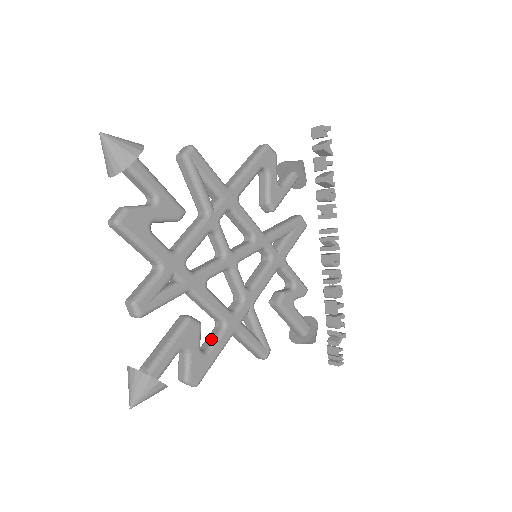
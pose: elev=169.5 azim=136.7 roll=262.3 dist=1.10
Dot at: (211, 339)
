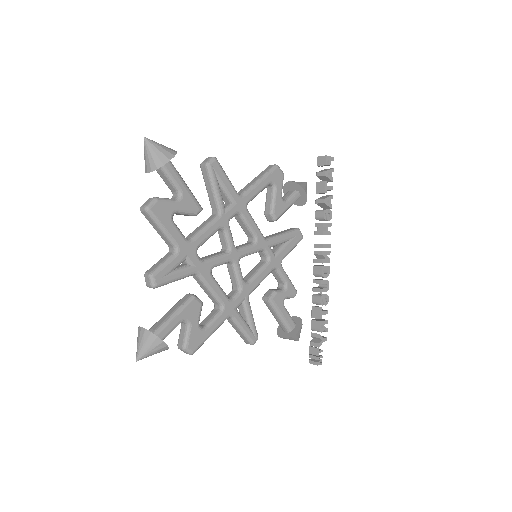
Dot at: (209, 318)
